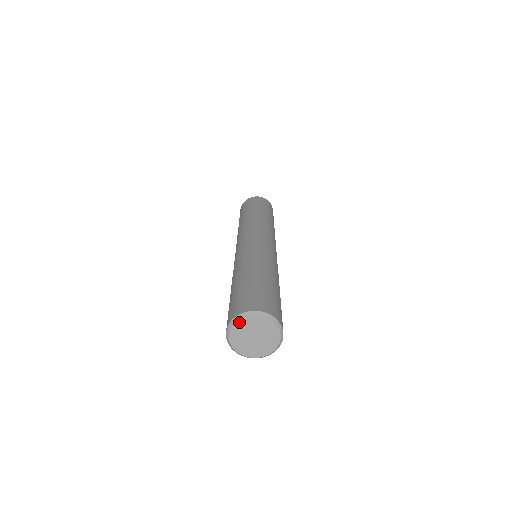
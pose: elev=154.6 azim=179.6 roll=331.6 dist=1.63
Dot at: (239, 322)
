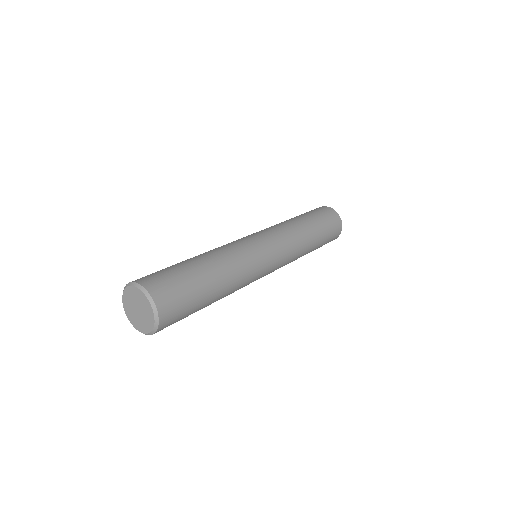
Dot at: (133, 288)
